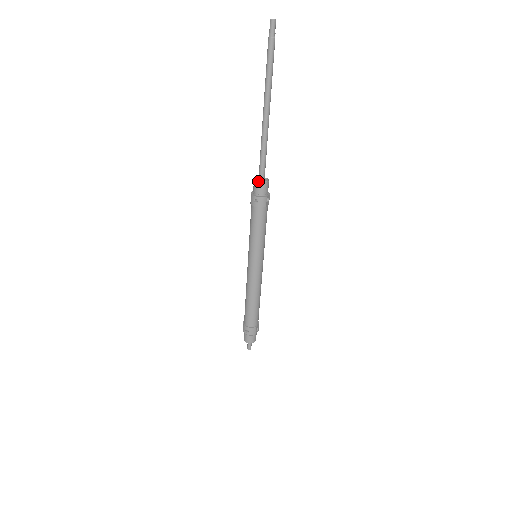
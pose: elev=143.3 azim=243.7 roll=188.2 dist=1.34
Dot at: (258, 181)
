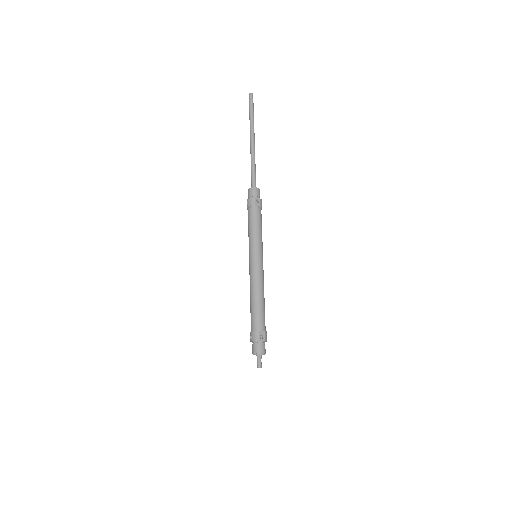
Dot at: (249, 189)
